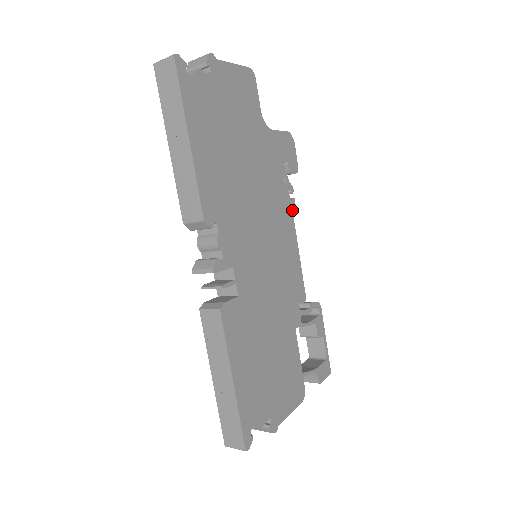
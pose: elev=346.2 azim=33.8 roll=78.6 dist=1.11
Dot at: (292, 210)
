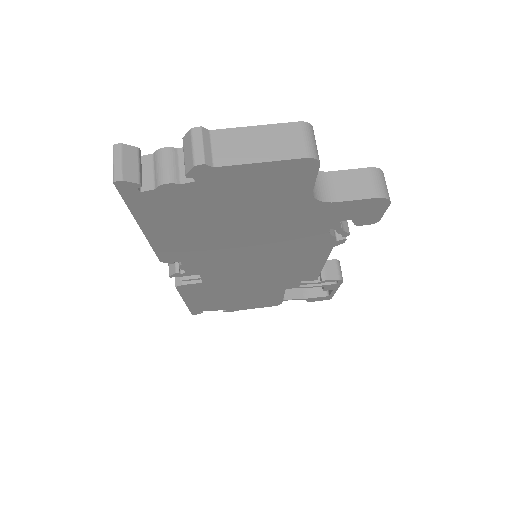
Dot at: (333, 245)
